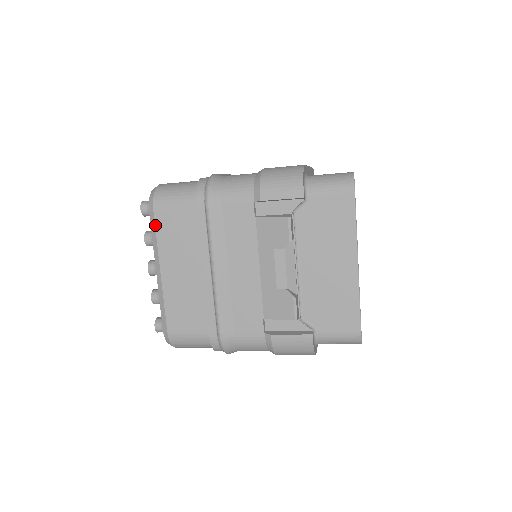
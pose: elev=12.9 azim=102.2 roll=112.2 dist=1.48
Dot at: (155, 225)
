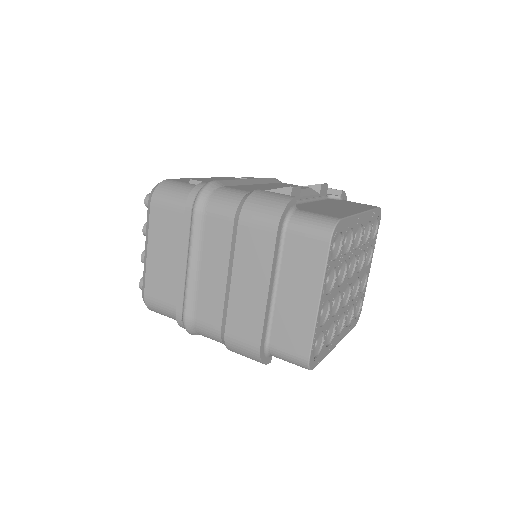
Dot at: occluded
